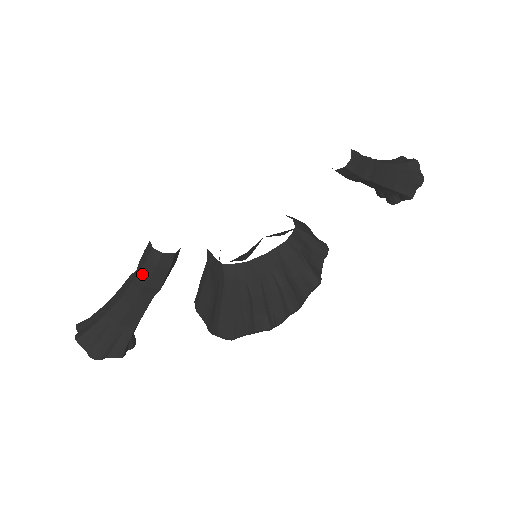
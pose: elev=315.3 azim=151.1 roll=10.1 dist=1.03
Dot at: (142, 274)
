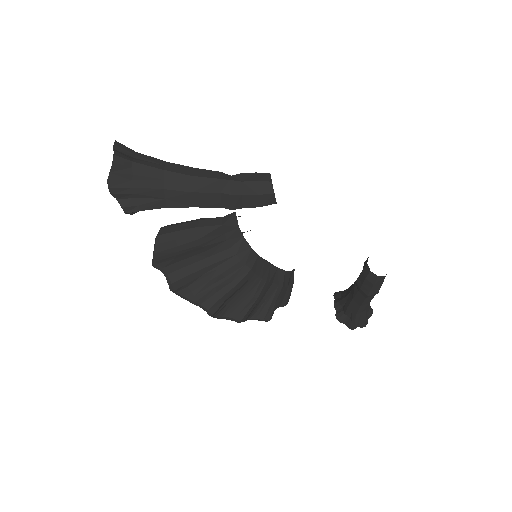
Dot at: (238, 185)
